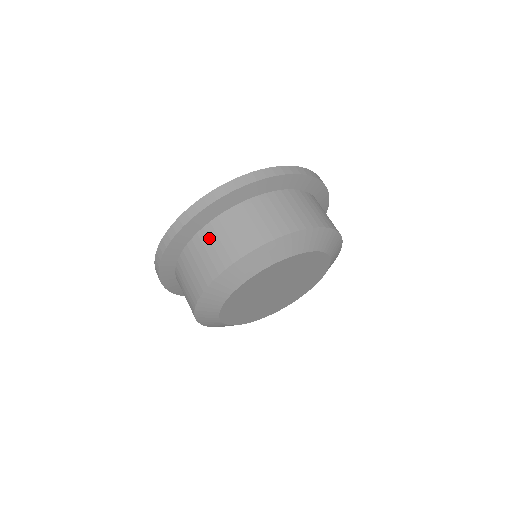
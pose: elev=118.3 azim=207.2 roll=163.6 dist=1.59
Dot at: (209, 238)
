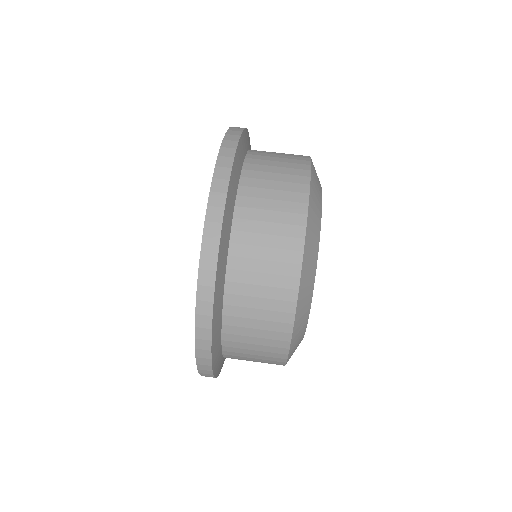
Dot at: (251, 232)
